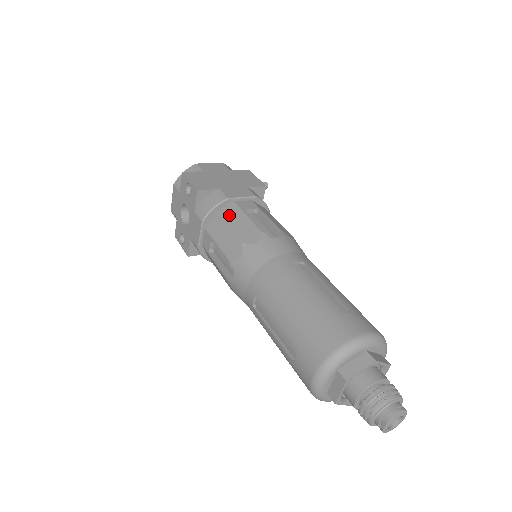
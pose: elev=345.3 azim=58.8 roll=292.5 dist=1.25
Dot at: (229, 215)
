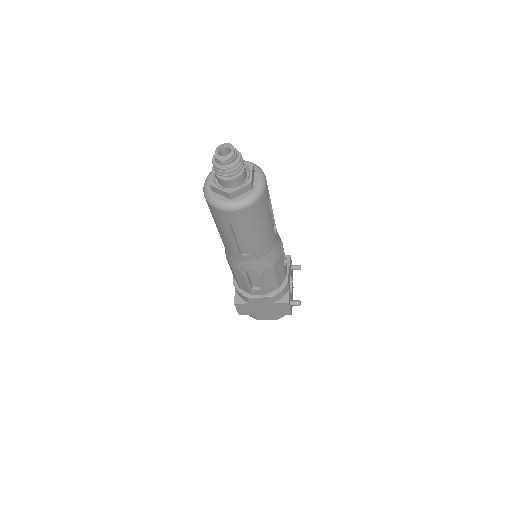
Dot at: occluded
